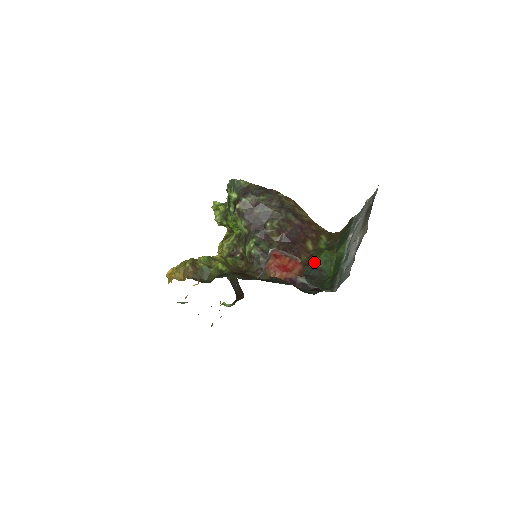
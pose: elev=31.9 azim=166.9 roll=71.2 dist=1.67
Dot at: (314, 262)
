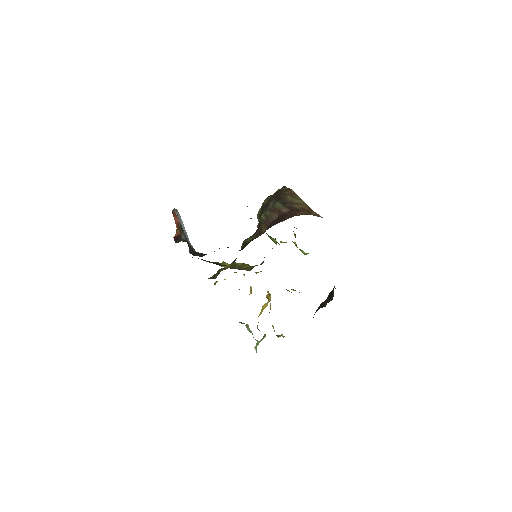
Dot at: occluded
